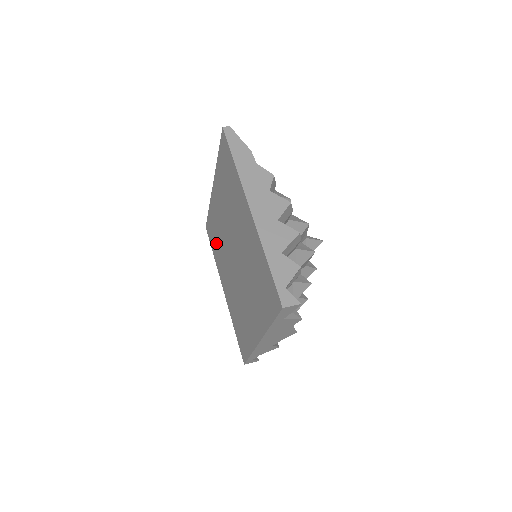
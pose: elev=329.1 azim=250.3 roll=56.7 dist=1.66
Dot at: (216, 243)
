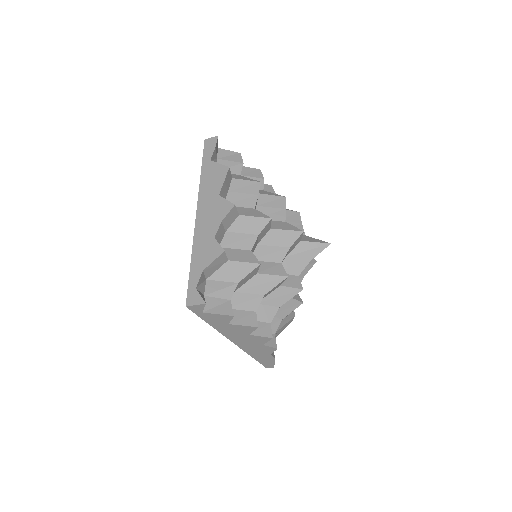
Dot at: occluded
